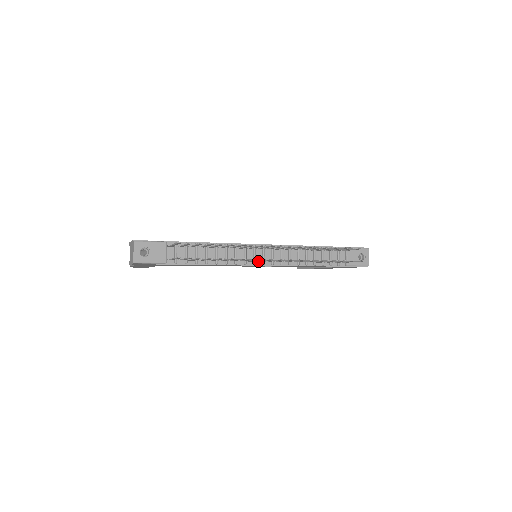
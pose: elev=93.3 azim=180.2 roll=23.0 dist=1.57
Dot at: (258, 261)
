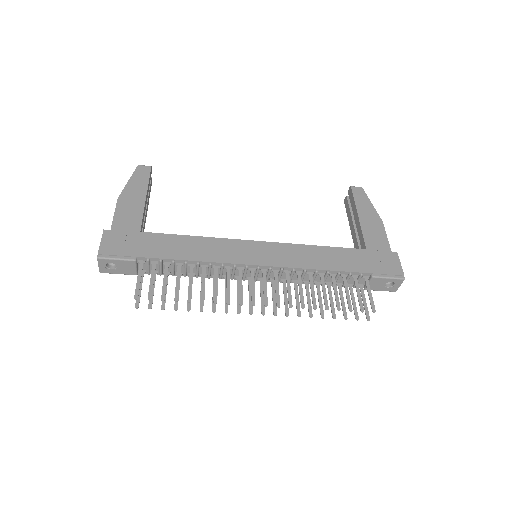
Dot at: (248, 279)
